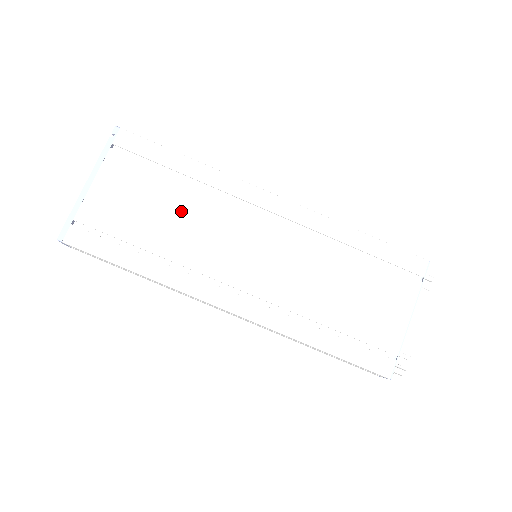
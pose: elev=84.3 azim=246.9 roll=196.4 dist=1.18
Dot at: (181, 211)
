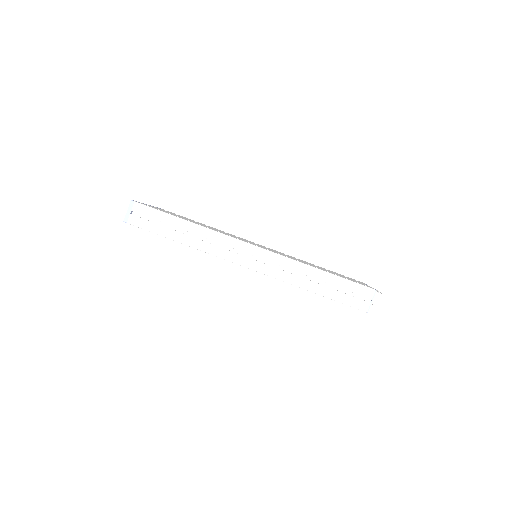
Dot at: (207, 226)
